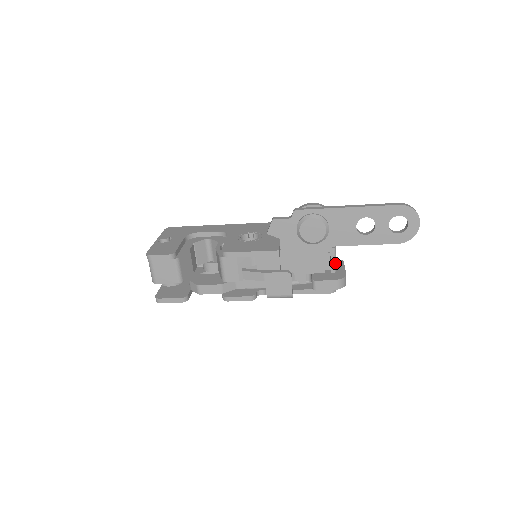
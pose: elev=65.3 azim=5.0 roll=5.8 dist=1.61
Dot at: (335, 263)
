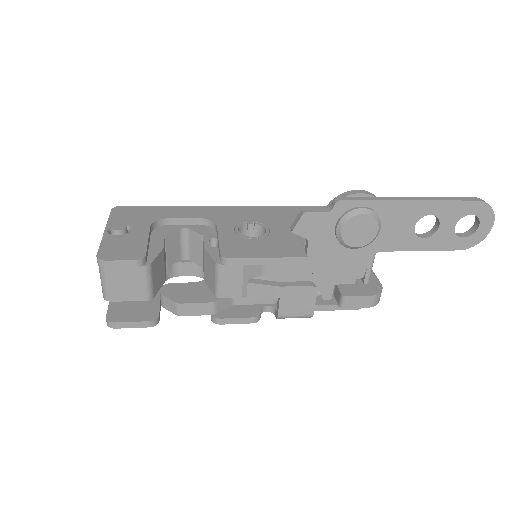
Dot at: (371, 271)
